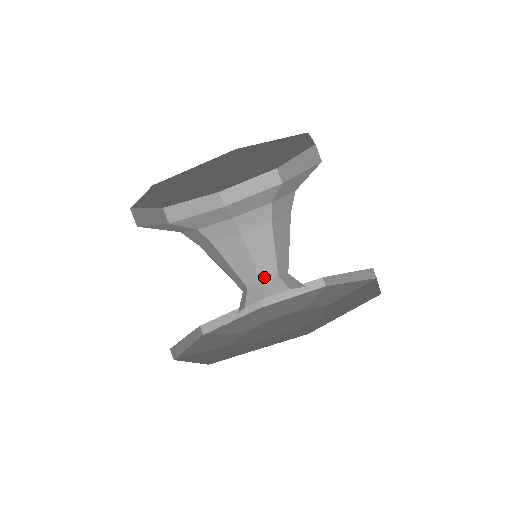
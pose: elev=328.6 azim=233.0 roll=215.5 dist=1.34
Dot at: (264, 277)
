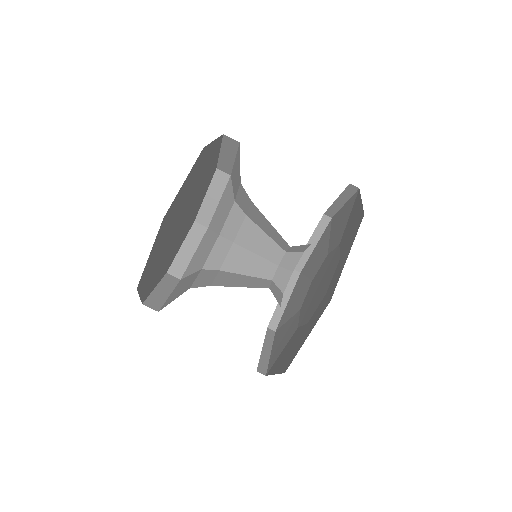
Dot at: (277, 261)
